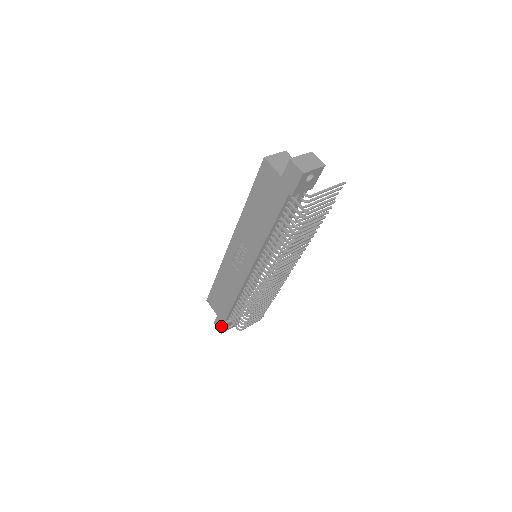
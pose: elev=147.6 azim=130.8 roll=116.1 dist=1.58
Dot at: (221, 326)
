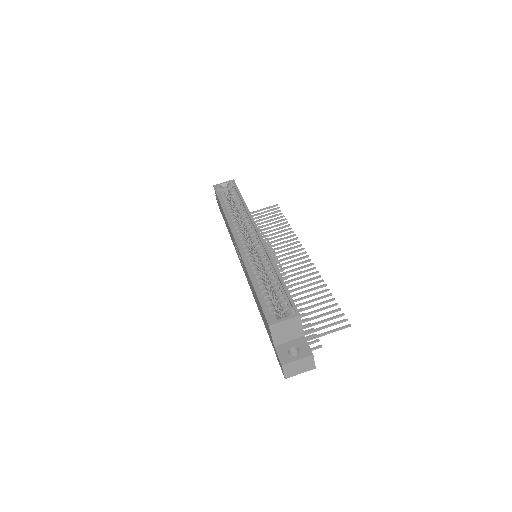
Dot at: (219, 208)
